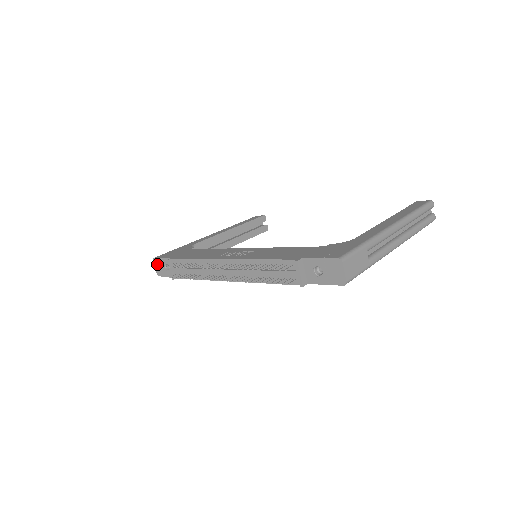
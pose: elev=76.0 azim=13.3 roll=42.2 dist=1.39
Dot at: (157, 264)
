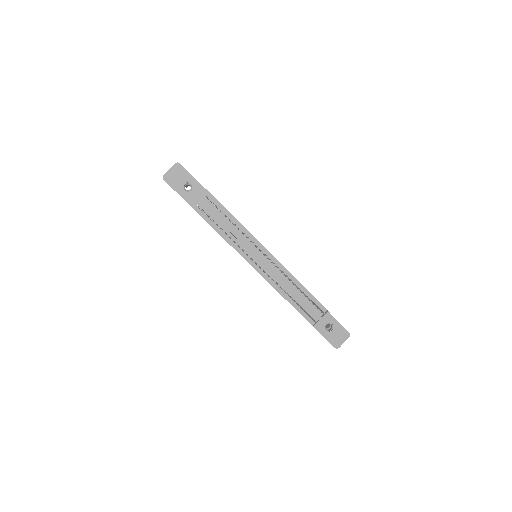
Dot at: (177, 171)
